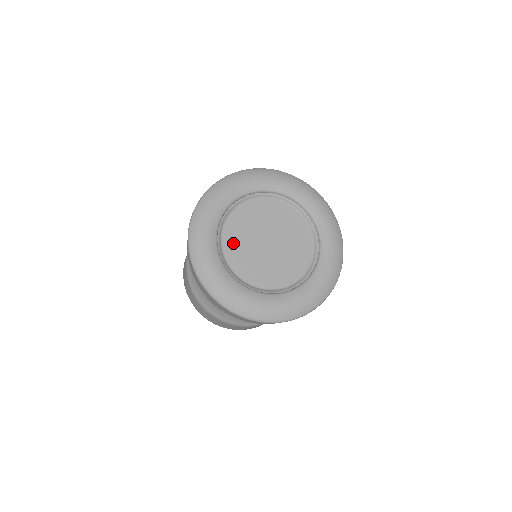
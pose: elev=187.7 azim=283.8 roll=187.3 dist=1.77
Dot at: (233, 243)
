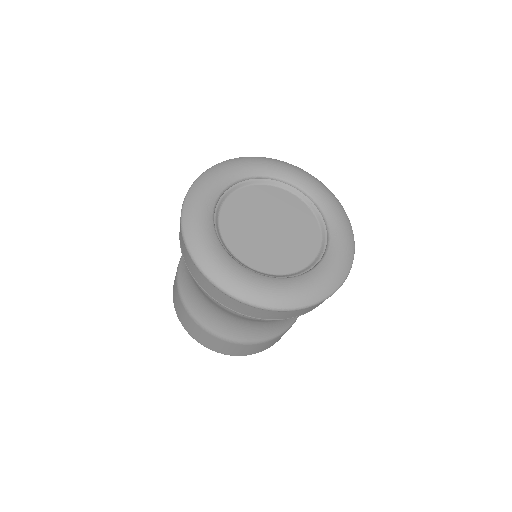
Dot at: (232, 228)
